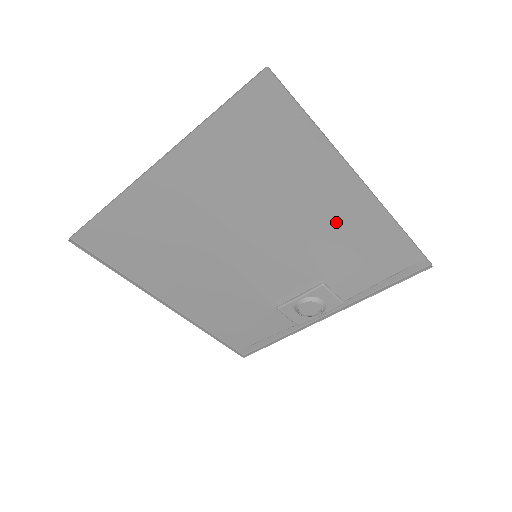
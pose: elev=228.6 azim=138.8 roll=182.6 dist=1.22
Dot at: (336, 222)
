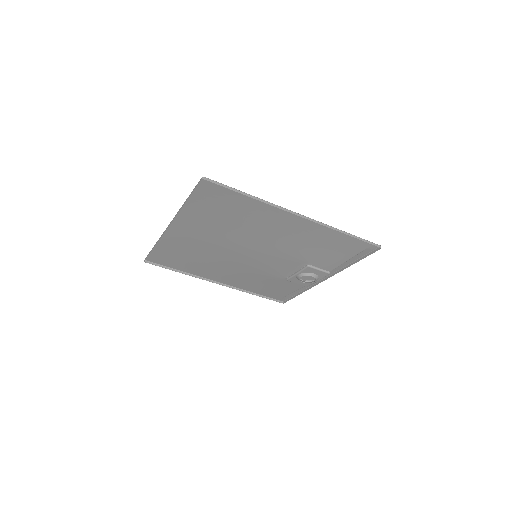
Dot at: (296, 235)
